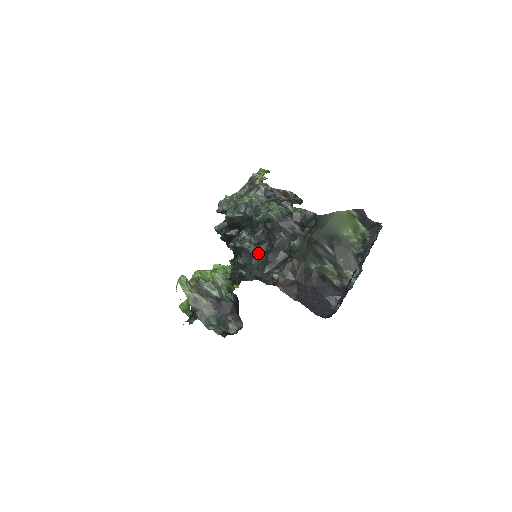
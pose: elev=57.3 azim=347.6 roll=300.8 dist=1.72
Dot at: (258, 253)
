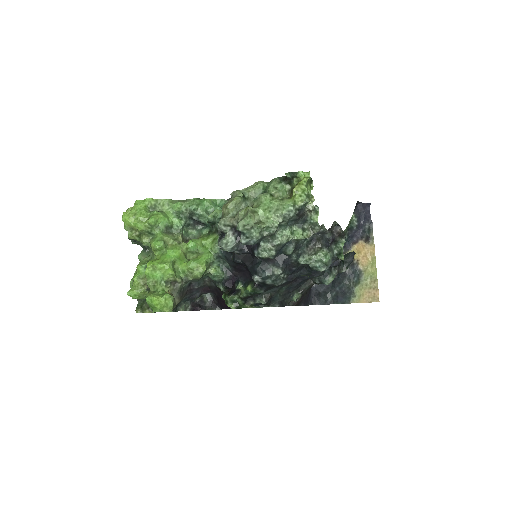
Dot at: (286, 284)
